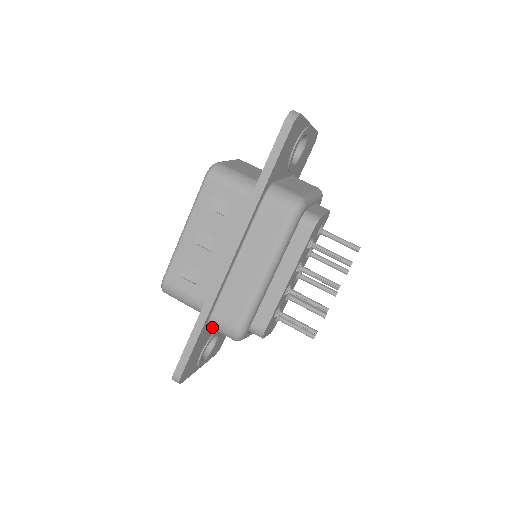
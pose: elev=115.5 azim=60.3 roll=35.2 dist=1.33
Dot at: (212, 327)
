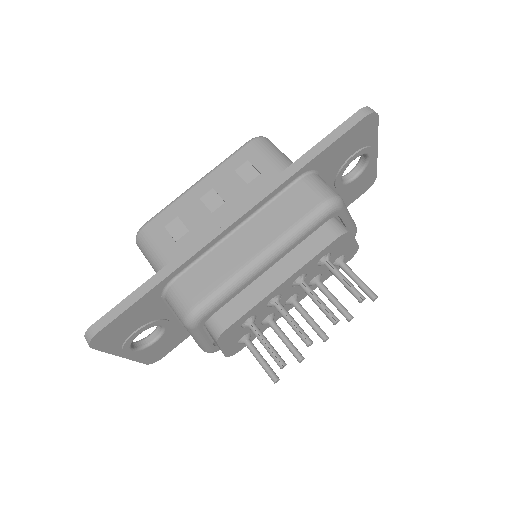
Dot at: (167, 296)
